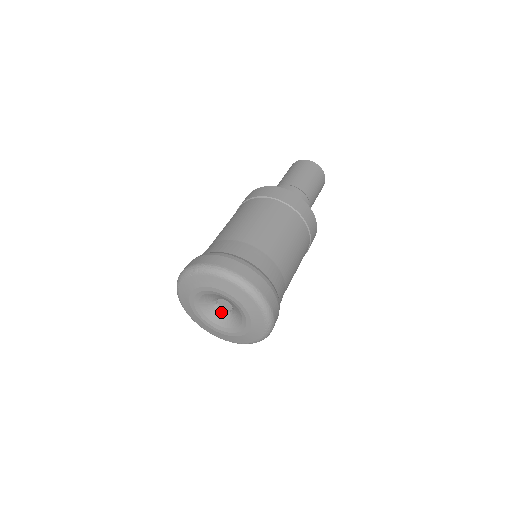
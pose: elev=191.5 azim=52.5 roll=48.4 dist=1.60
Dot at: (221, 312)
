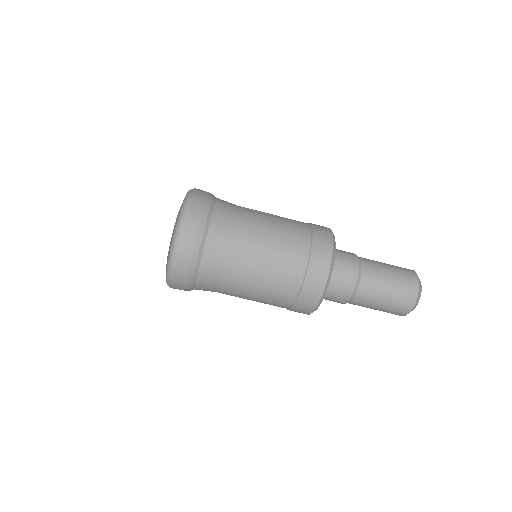
Dot at: occluded
